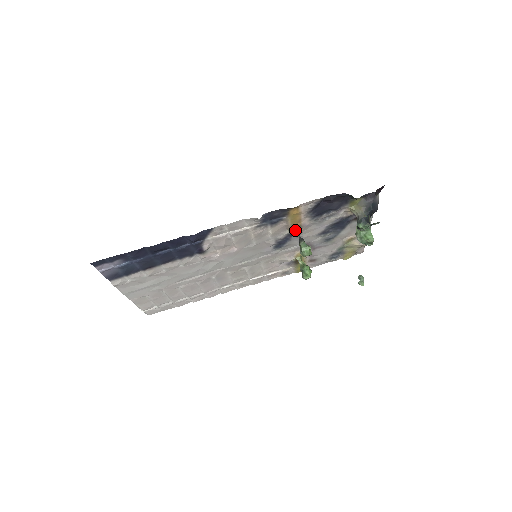
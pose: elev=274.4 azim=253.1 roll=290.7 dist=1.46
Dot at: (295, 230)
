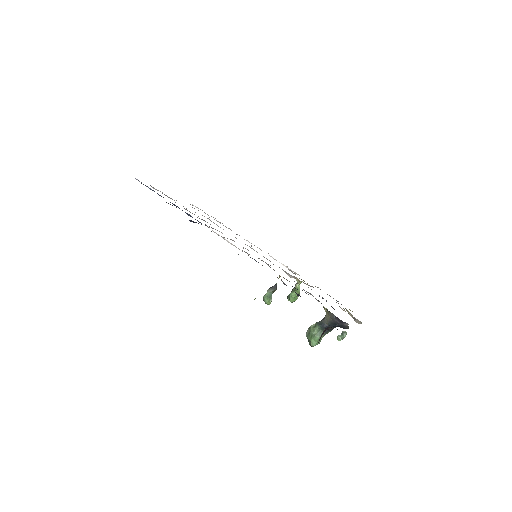
Dot at: occluded
